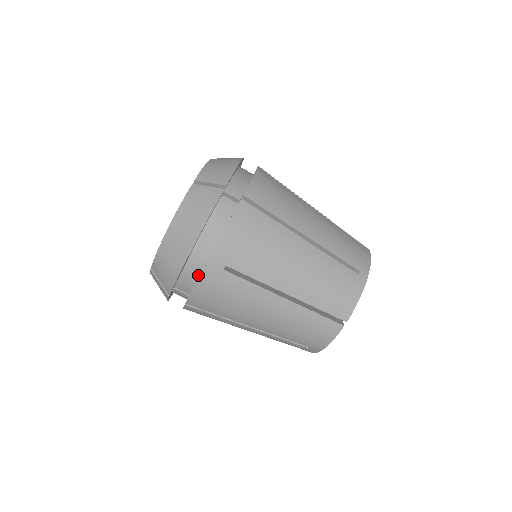
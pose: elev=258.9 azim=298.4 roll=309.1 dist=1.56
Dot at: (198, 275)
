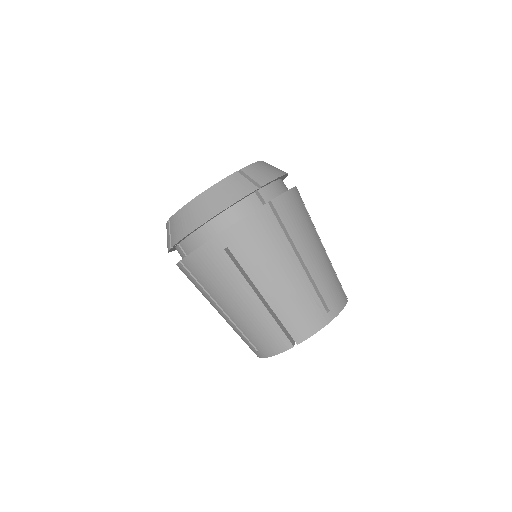
Dot at: (202, 243)
